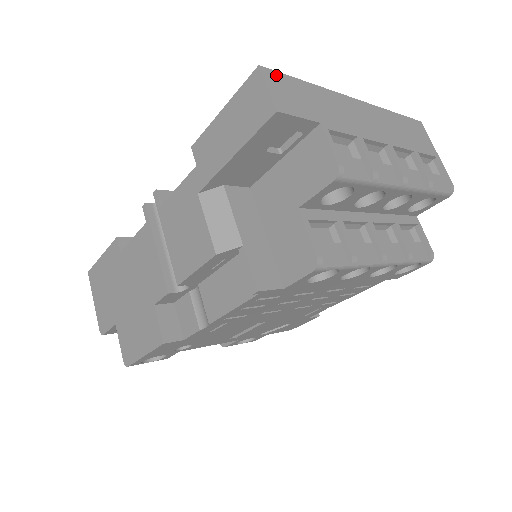
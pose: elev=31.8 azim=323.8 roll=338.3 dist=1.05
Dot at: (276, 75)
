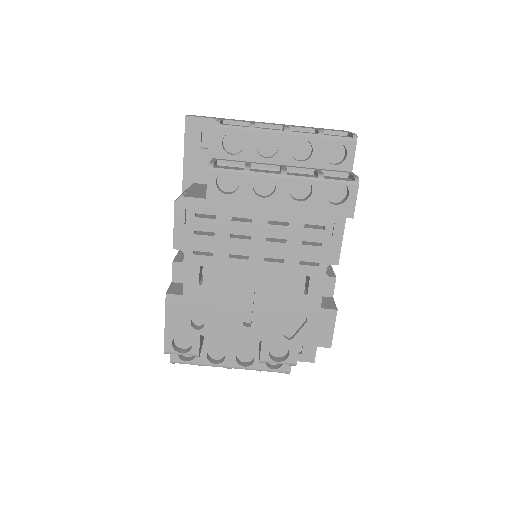
Dot at: occluded
